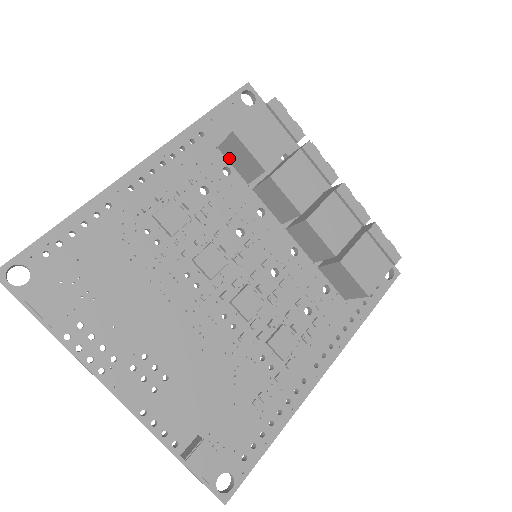
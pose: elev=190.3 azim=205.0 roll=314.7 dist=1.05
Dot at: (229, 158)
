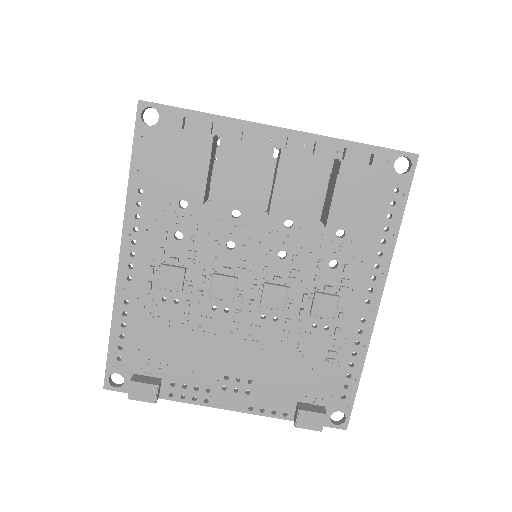
Dot at: occluded
